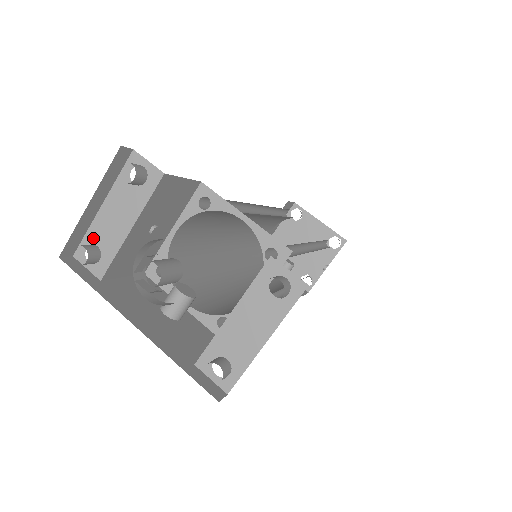
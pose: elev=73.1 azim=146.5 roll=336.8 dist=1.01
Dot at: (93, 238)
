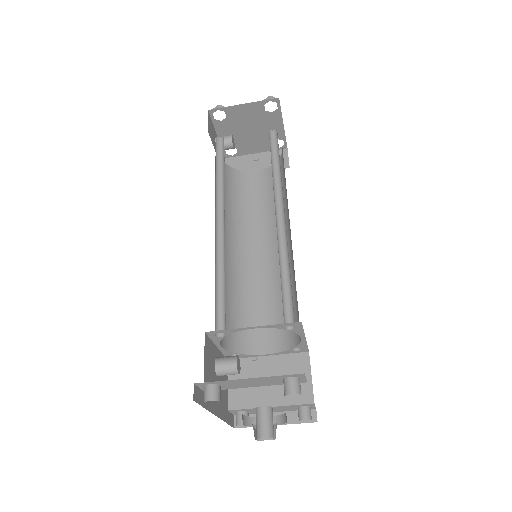
Dot at: (222, 383)
